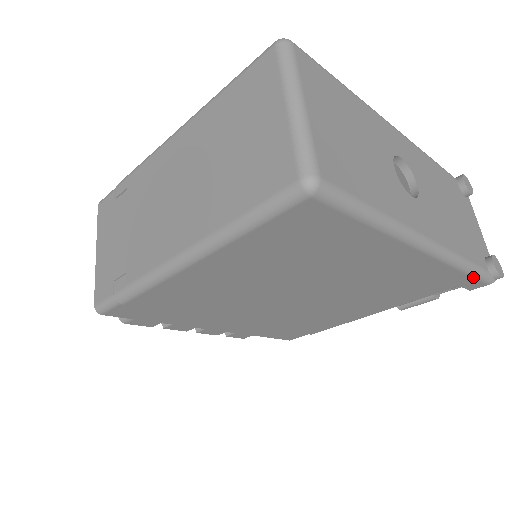
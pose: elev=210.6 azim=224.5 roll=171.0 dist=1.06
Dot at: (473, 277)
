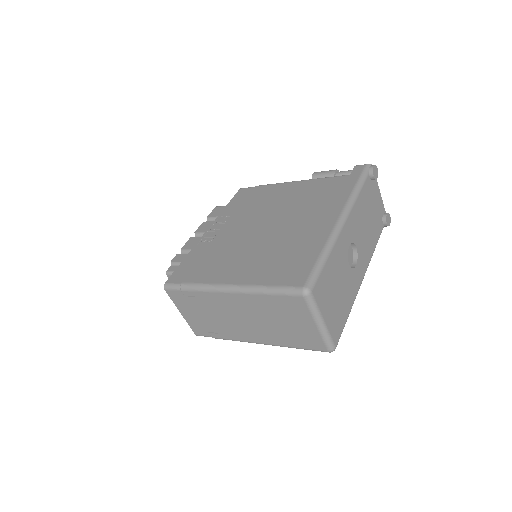
Dot at: occluded
